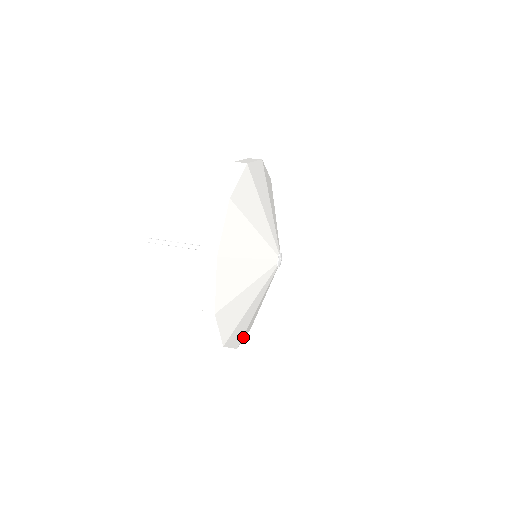
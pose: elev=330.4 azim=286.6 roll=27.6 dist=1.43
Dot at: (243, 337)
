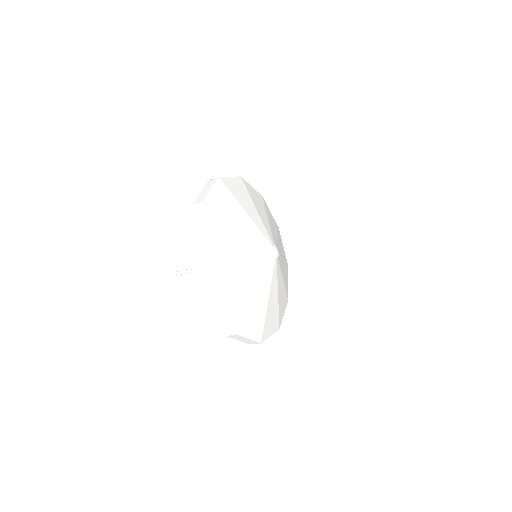
Dot at: (266, 333)
